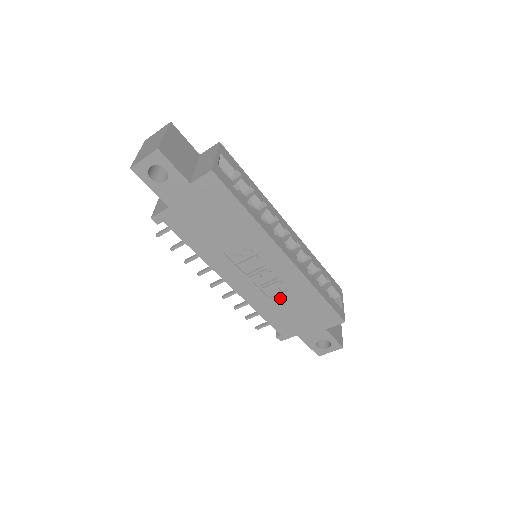
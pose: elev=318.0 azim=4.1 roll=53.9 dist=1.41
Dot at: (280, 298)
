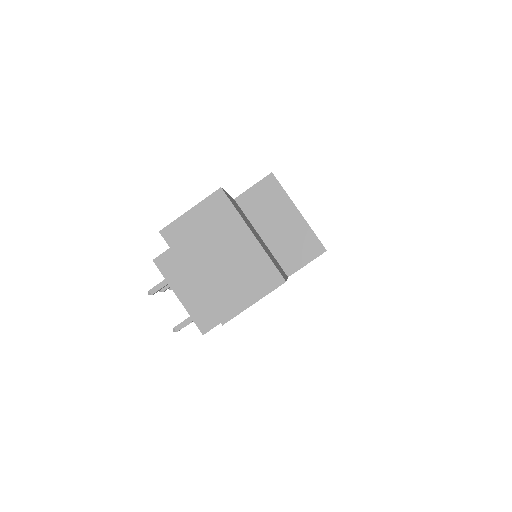
Dot at: occluded
